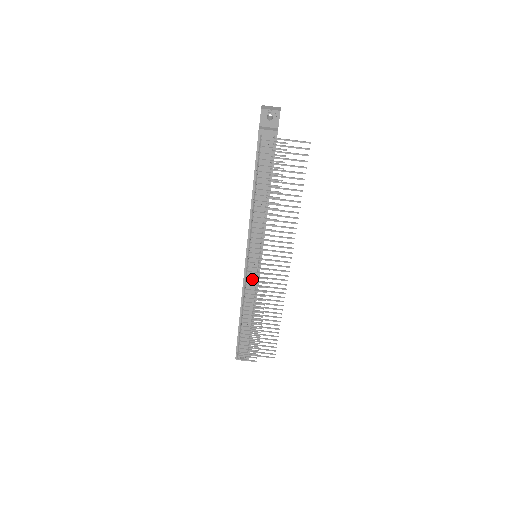
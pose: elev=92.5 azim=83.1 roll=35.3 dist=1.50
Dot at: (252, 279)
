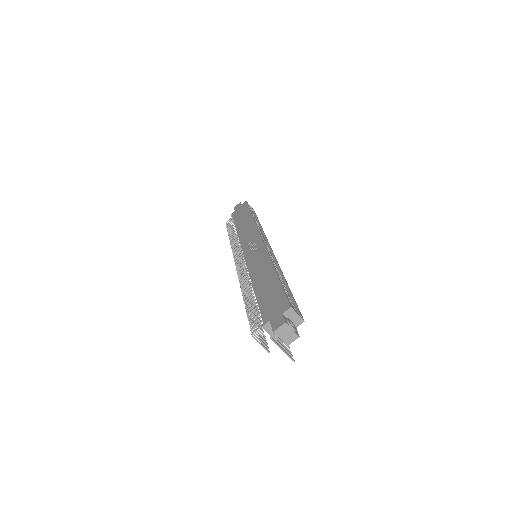
Dot at: occluded
